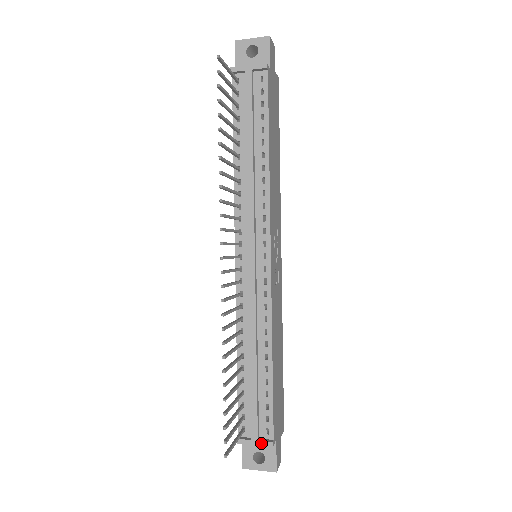
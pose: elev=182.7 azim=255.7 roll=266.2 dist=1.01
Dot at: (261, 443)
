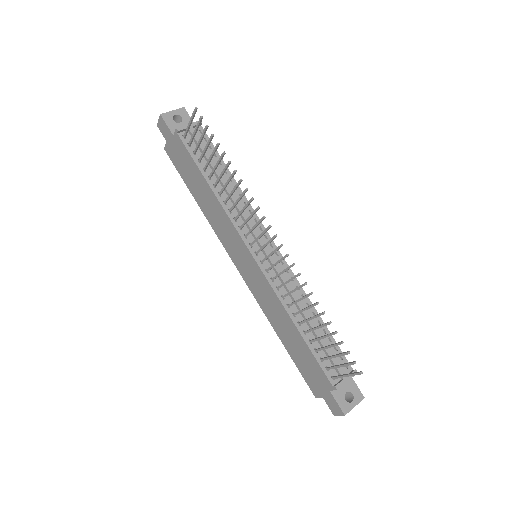
Dot at: (350, 376)
